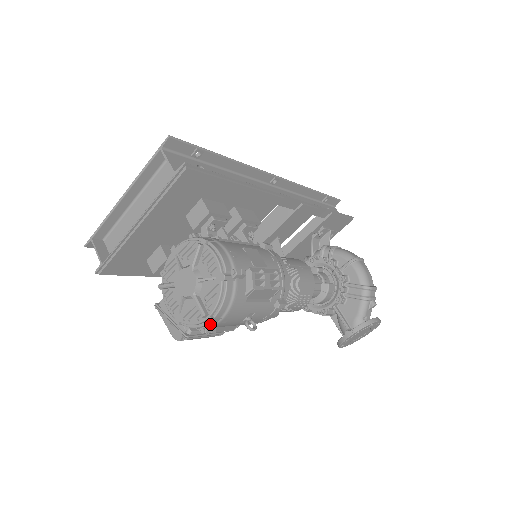
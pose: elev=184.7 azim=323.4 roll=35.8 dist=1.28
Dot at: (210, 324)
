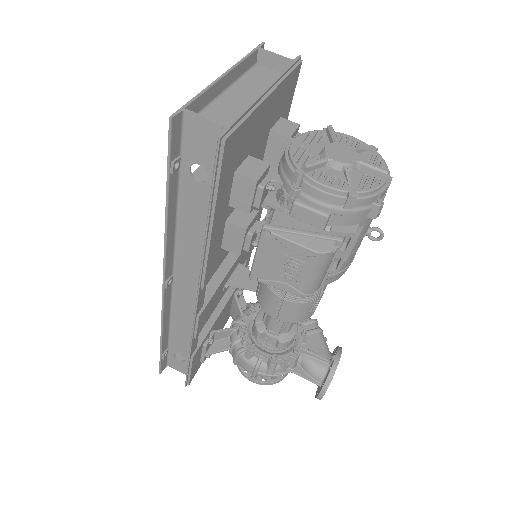
Dot at: (383, 194)
